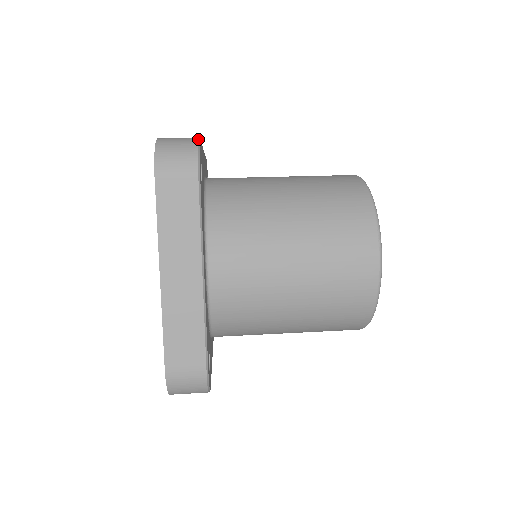
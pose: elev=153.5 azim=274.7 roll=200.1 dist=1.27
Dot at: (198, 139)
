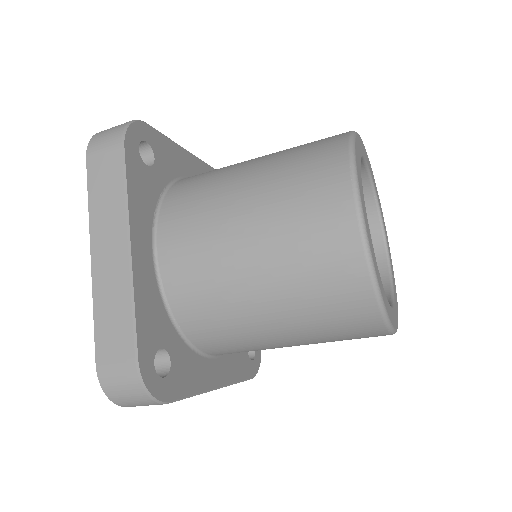
Dot at: occluded
